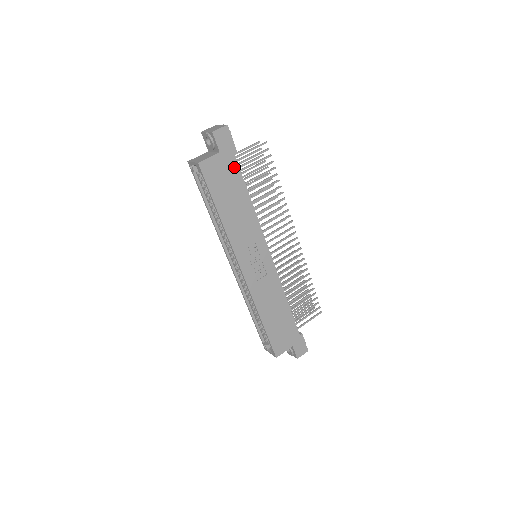
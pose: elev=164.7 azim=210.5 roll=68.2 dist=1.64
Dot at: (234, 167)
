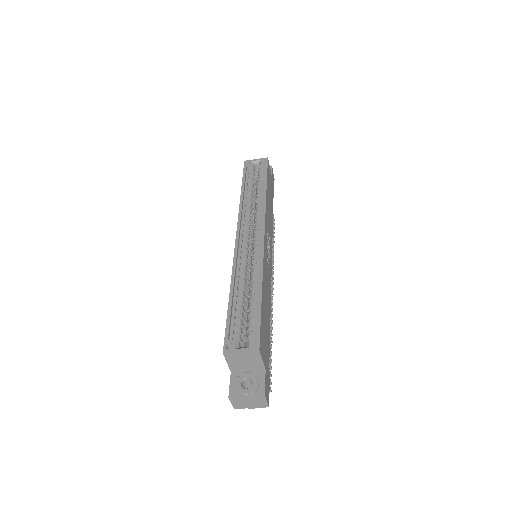
Dot at: (272, 193)
